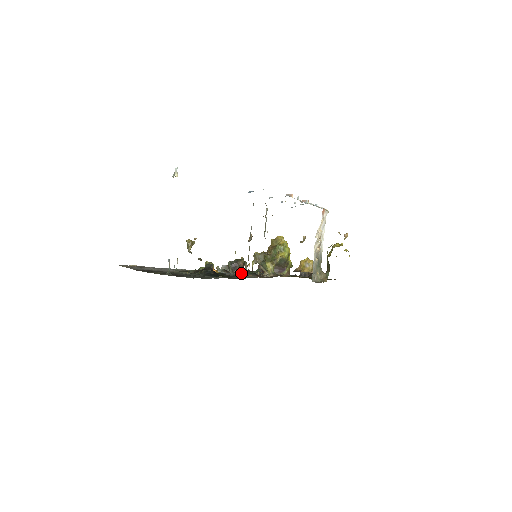
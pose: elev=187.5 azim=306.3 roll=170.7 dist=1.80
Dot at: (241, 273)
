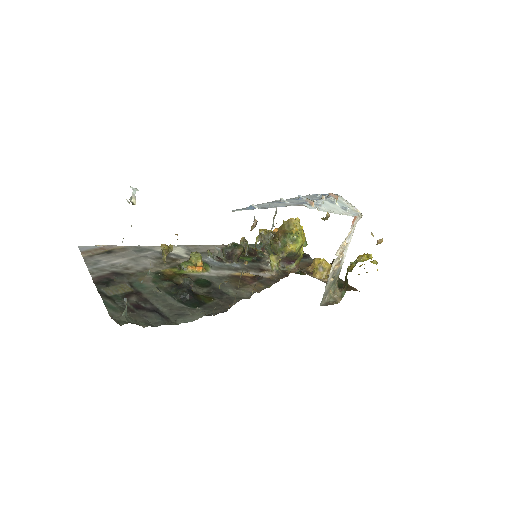
Dot at: (237, 261)
